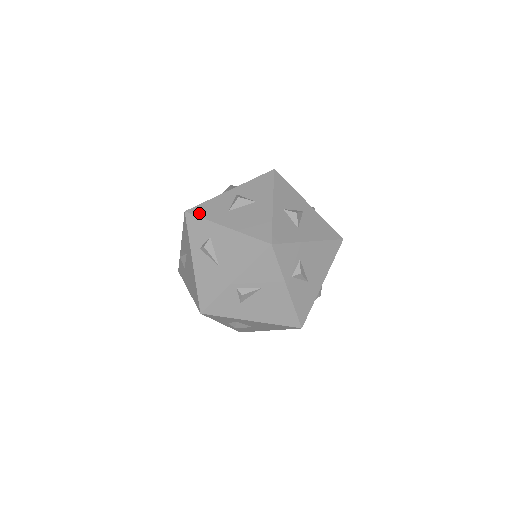
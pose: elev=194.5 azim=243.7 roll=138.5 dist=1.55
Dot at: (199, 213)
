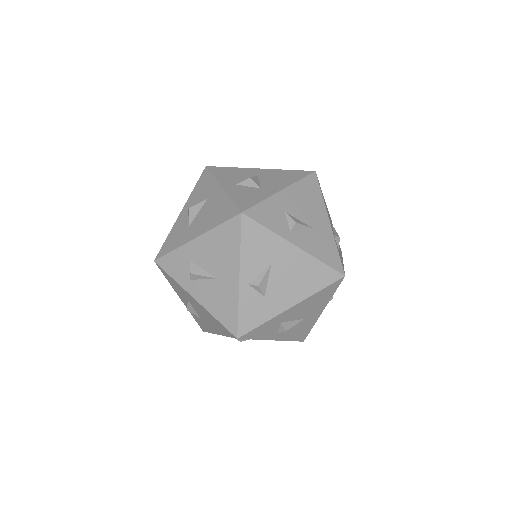
Dot at: (166, 251)
